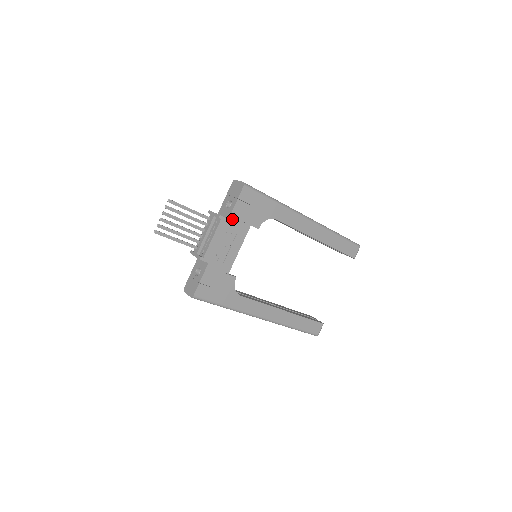
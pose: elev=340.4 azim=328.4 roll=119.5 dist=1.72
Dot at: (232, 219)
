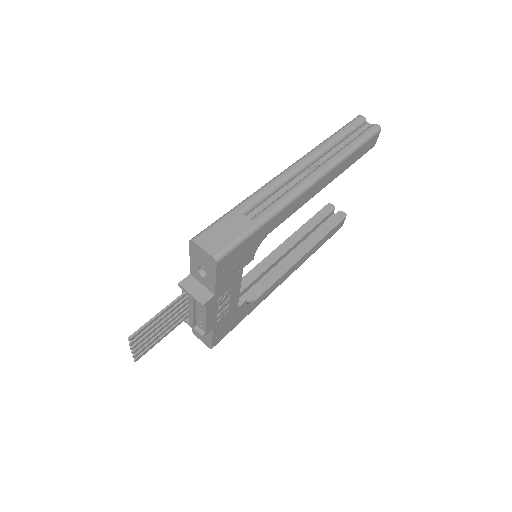
Dot at: (219, 290)
